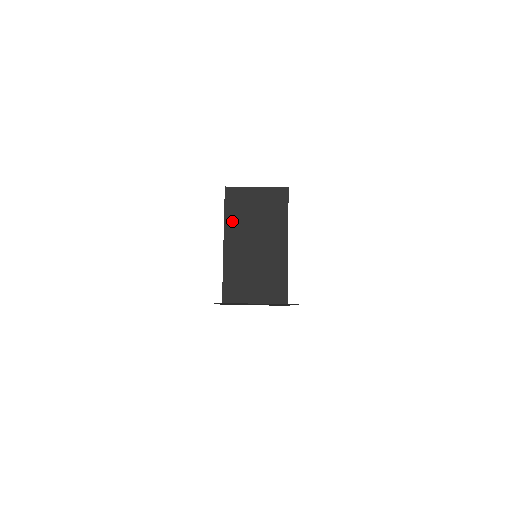
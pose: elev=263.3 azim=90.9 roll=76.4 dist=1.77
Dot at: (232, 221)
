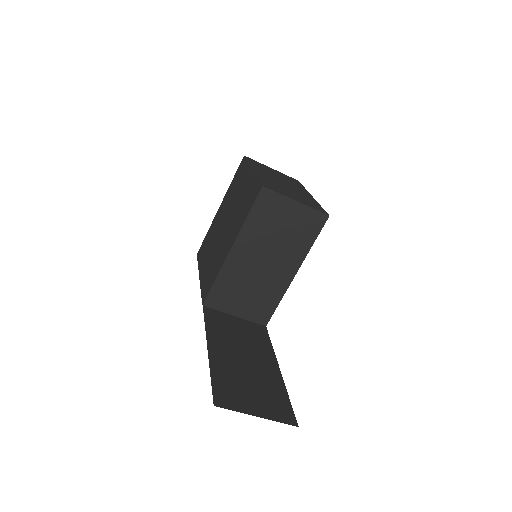
Dot at: (252, 228)
